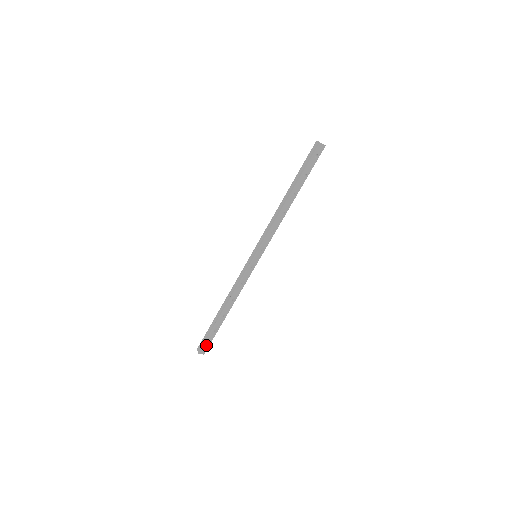
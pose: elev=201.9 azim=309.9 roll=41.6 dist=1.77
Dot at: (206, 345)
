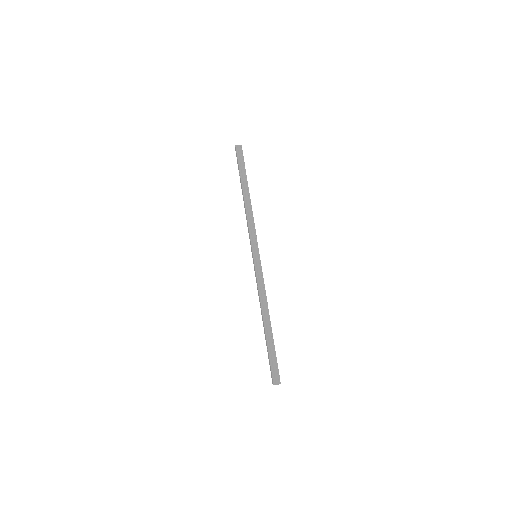
Dot at: (276, 372)
